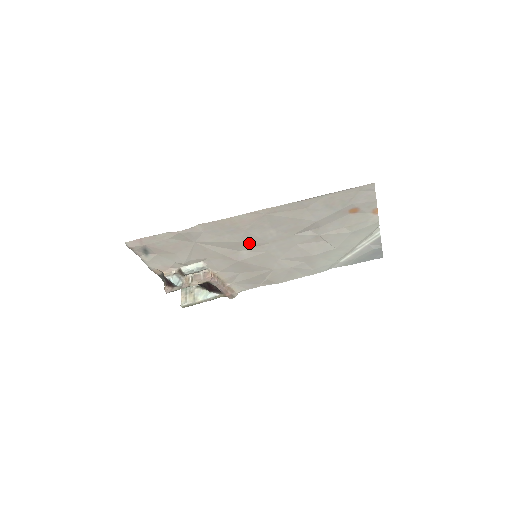
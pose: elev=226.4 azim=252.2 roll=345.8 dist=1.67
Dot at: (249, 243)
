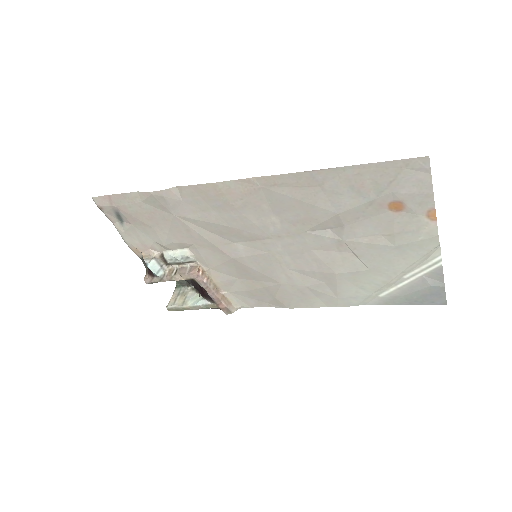
Dot at: (244, 232)
